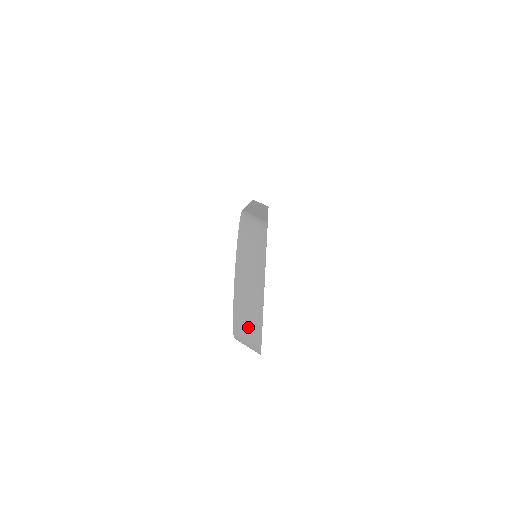
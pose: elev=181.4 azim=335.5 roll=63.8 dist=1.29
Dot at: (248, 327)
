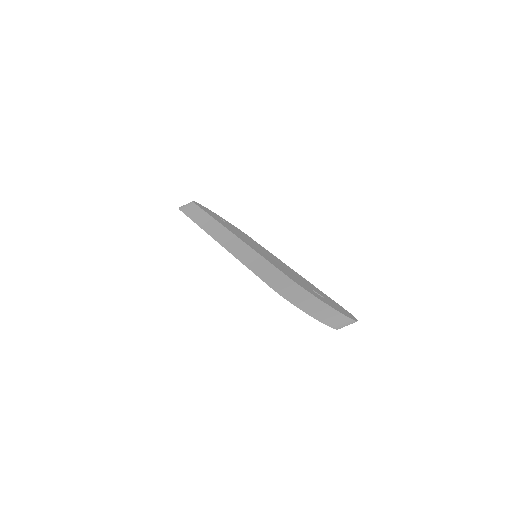
Dot at: occluded
